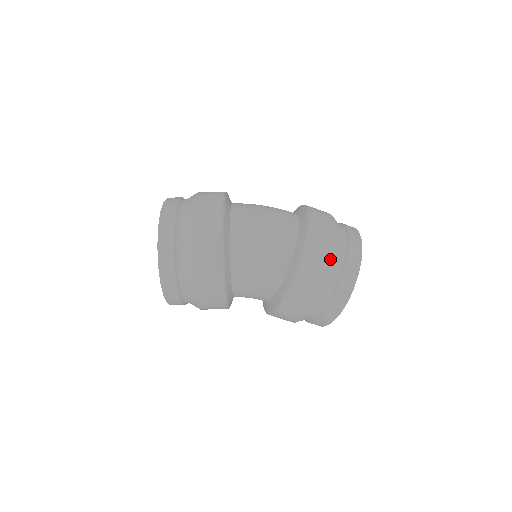
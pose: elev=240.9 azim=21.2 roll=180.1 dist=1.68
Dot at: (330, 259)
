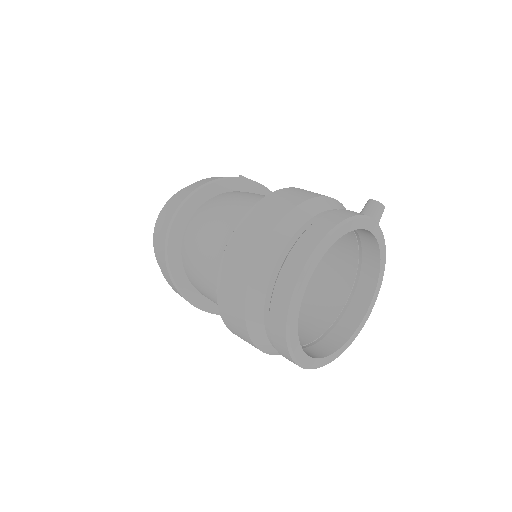
Dot at: (244, 323)
